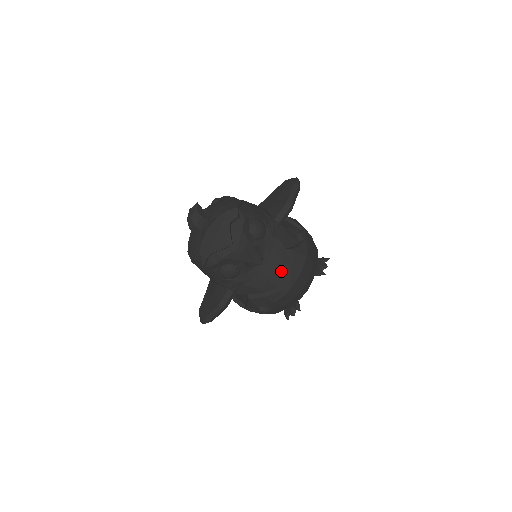
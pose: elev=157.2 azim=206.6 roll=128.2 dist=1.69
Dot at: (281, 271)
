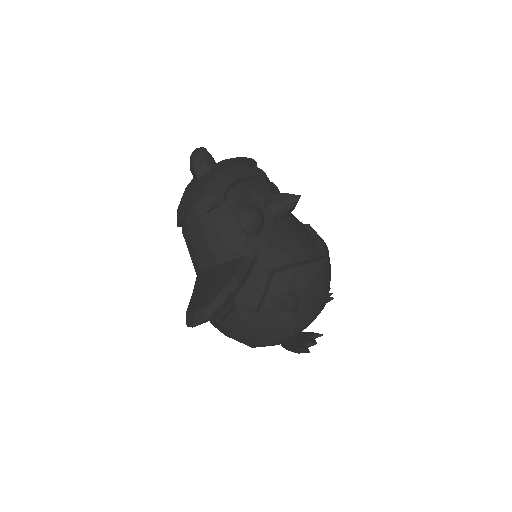
Dot at: (308, 240)
